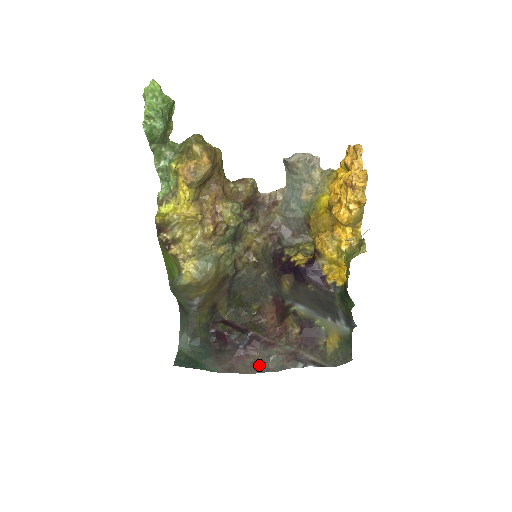
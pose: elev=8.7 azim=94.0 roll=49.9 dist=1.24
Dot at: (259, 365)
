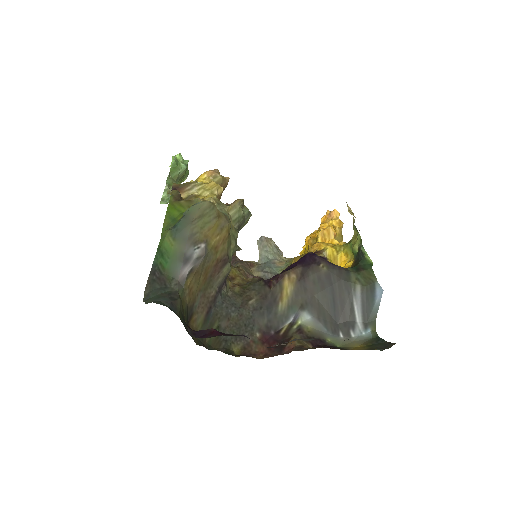
Dot at: occluded
